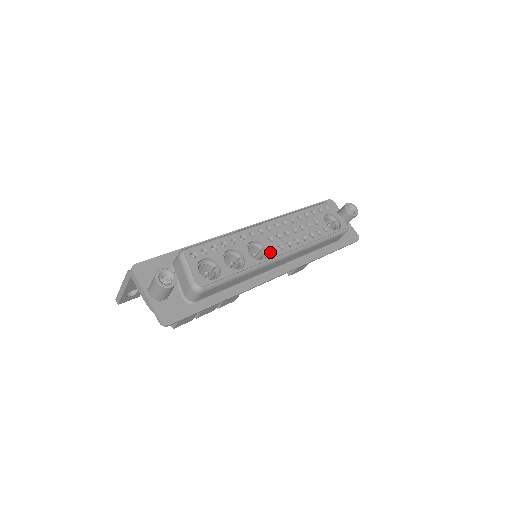
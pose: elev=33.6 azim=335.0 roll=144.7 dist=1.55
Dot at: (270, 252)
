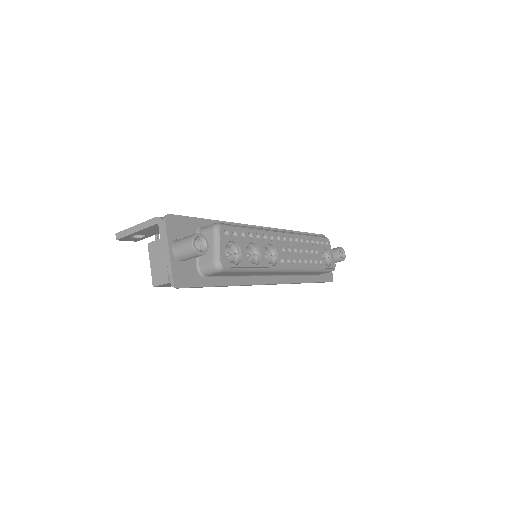
Dot at: occluded
